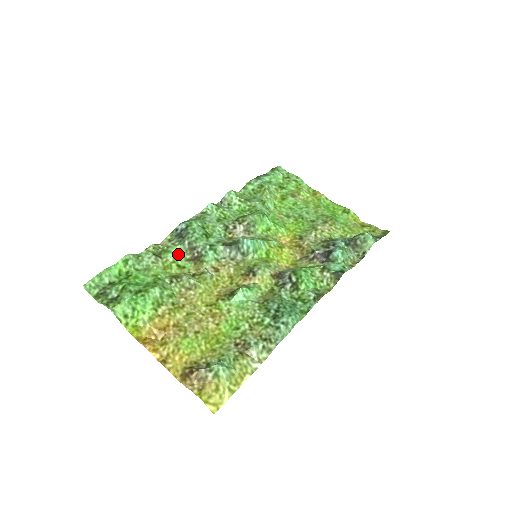
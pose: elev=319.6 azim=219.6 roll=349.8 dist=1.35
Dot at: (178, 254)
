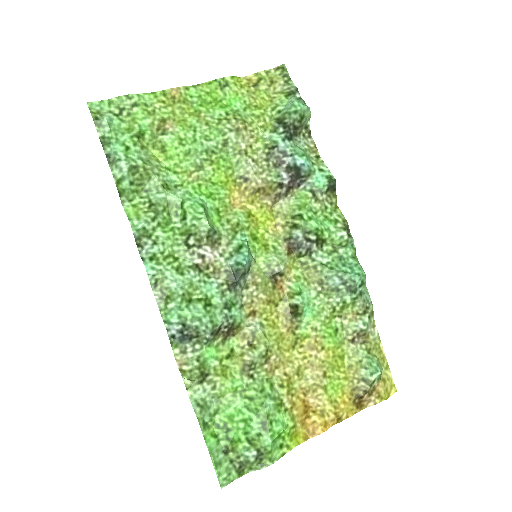
Dot at: (212, 351)
